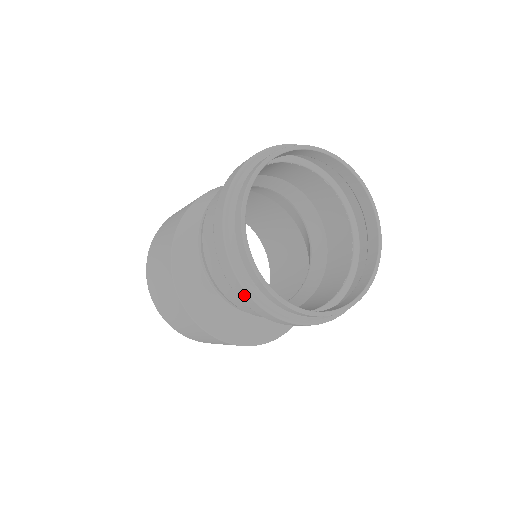
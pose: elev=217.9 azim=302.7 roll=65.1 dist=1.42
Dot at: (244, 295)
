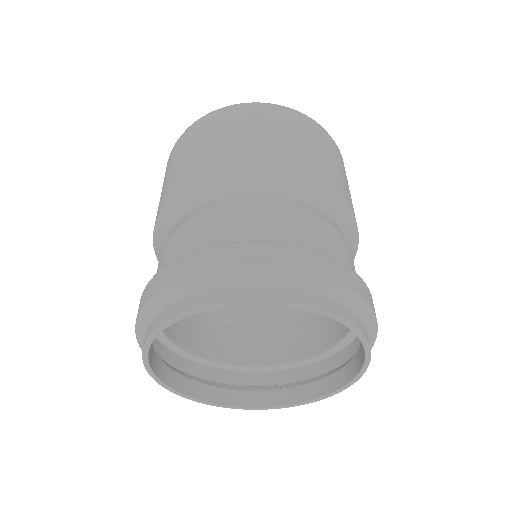
Dot at: (205, 379)
